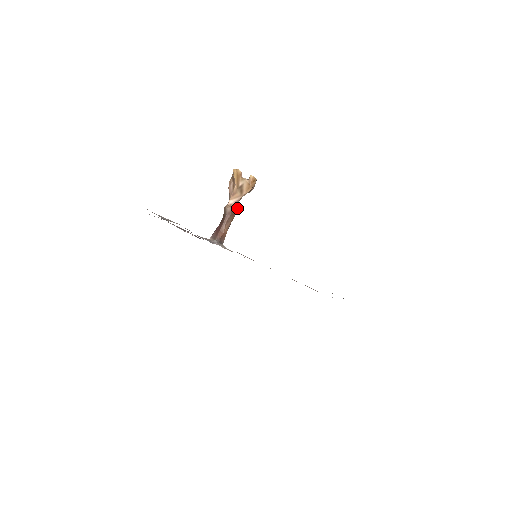
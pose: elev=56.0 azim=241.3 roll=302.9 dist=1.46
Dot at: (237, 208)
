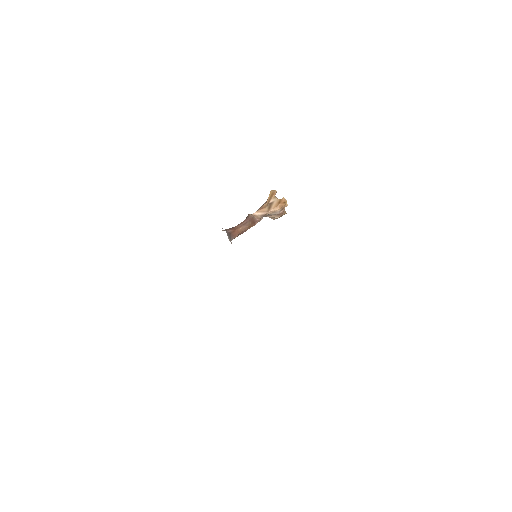
Dot at: (259, 221)
